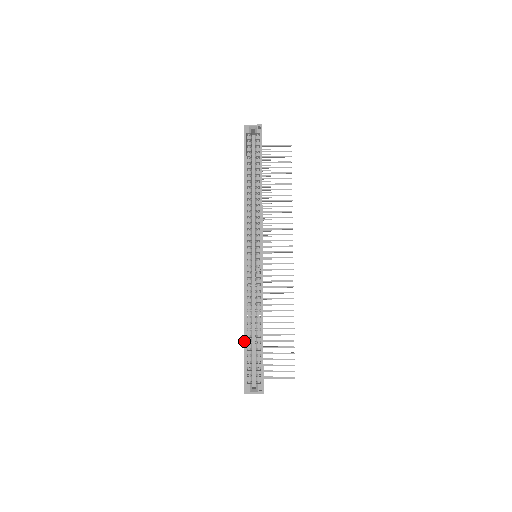
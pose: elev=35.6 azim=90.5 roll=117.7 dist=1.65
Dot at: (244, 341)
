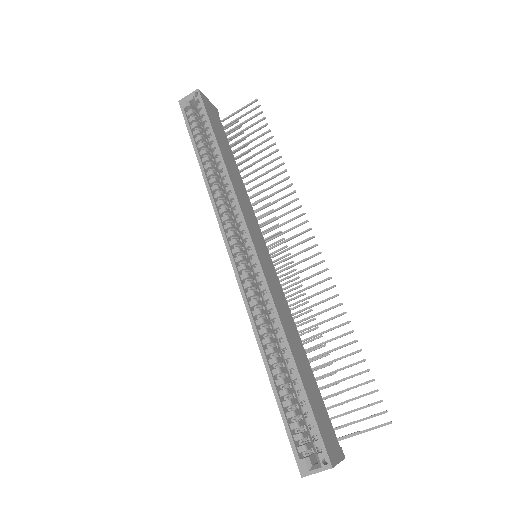
Dot at: occluded
